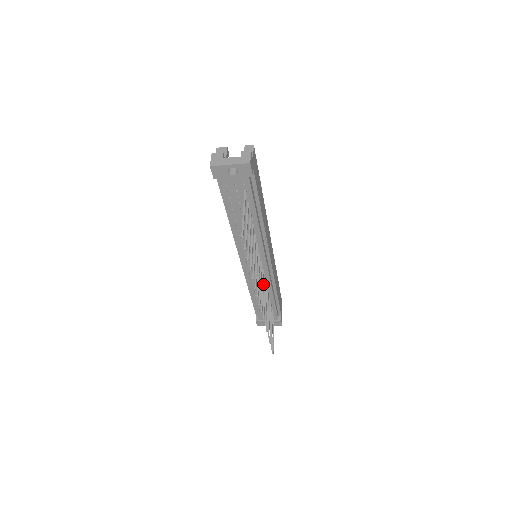
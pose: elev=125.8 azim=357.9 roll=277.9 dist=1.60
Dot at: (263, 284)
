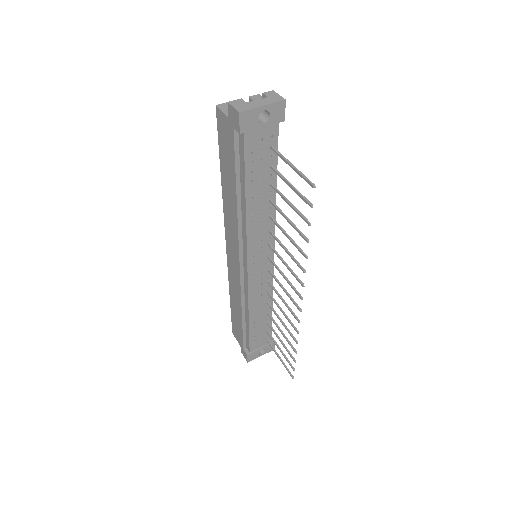
Dot at: (264, 293)
